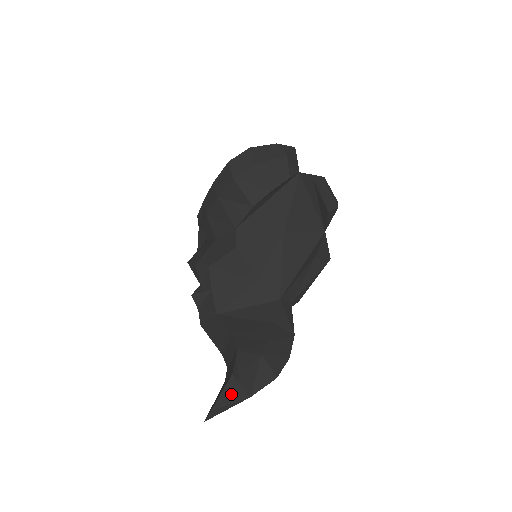
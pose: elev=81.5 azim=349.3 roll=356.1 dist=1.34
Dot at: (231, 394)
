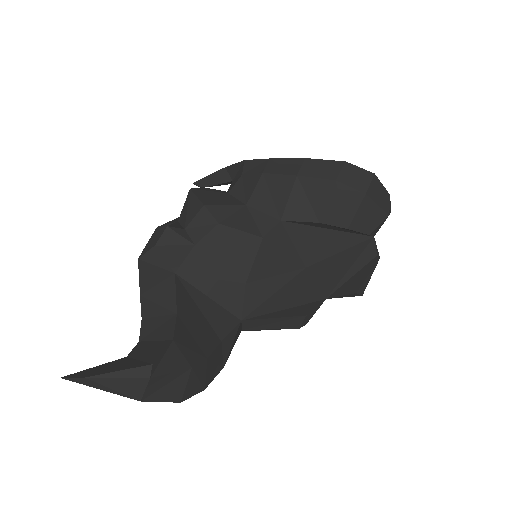
Dot at: (127, 382)
